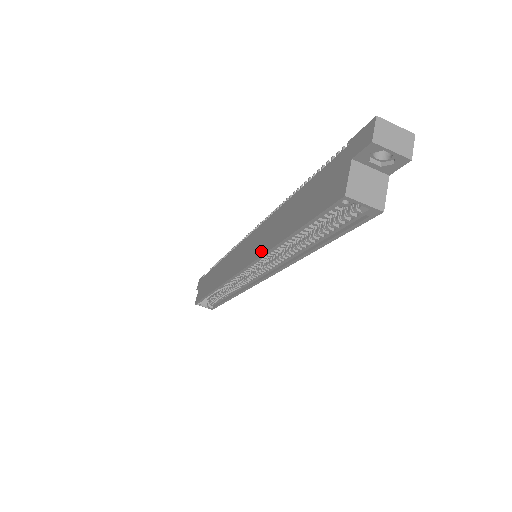
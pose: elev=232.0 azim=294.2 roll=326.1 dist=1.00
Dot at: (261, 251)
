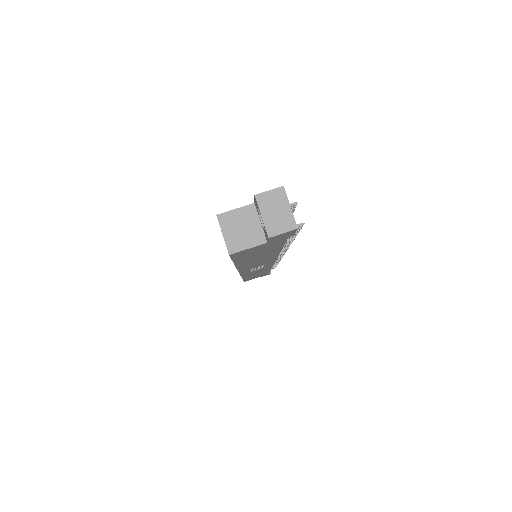
Dot at: occluded
